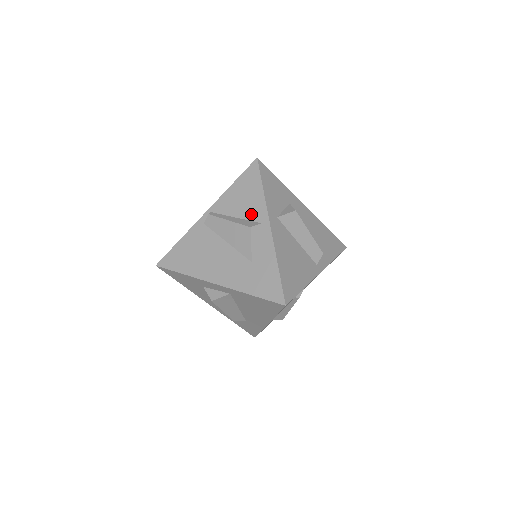
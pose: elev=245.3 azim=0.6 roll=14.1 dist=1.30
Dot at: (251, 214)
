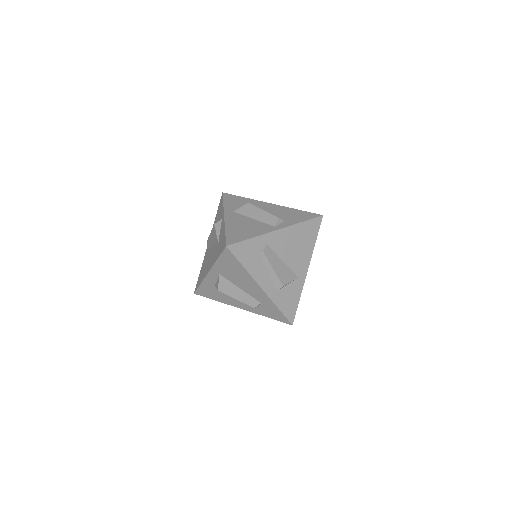
Dot at: (219, 220)
